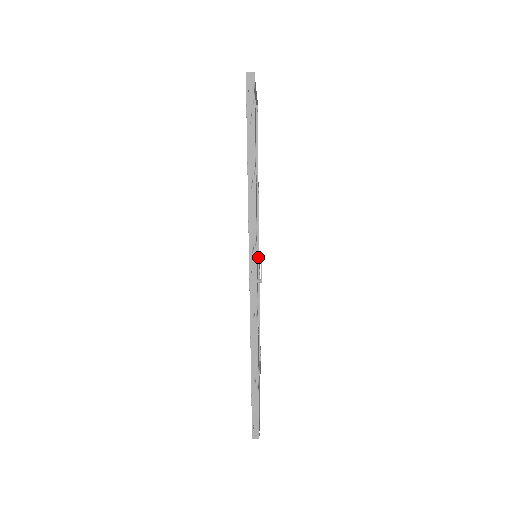
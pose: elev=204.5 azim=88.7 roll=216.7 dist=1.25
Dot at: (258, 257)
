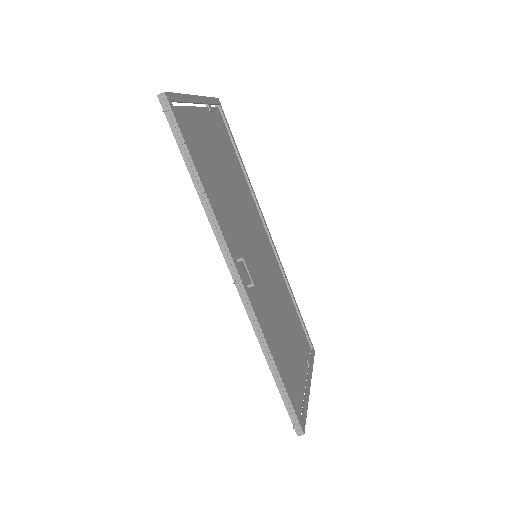
Dot at: (274, 250)
